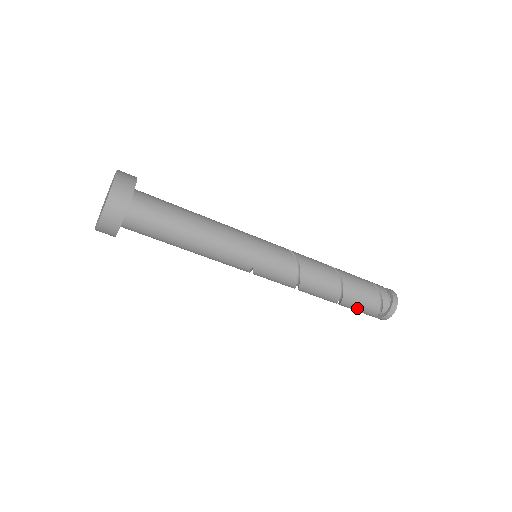
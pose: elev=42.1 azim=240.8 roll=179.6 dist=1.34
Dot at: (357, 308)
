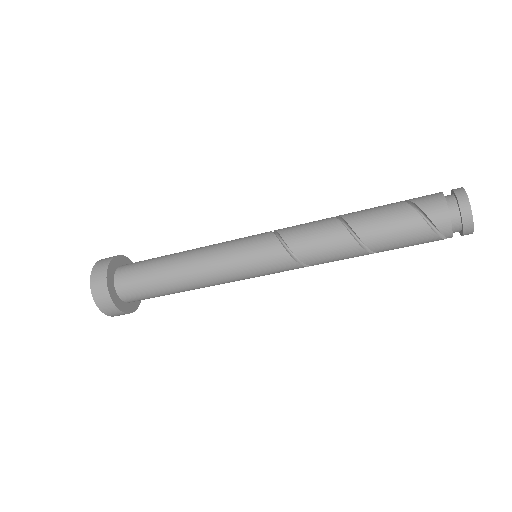
Dot at: occluded
